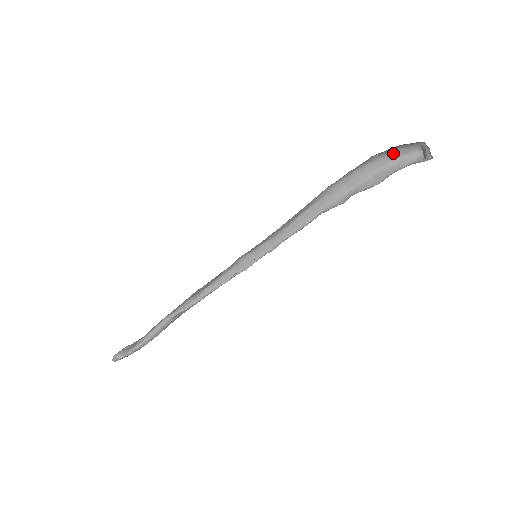
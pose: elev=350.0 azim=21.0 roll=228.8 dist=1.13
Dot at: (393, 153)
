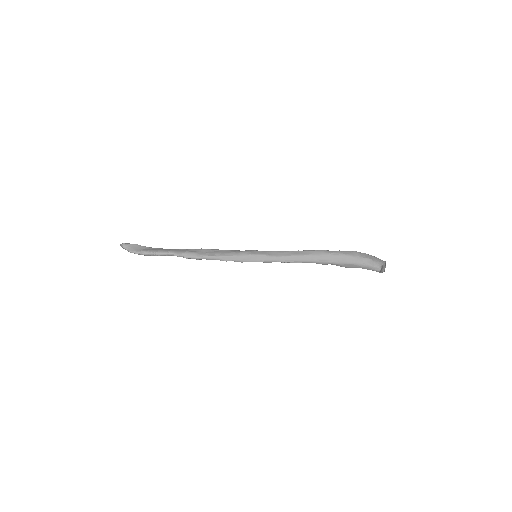
Dot at: (366, 260)
